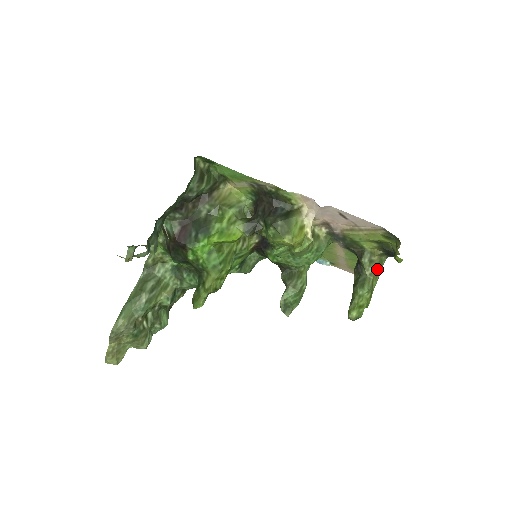
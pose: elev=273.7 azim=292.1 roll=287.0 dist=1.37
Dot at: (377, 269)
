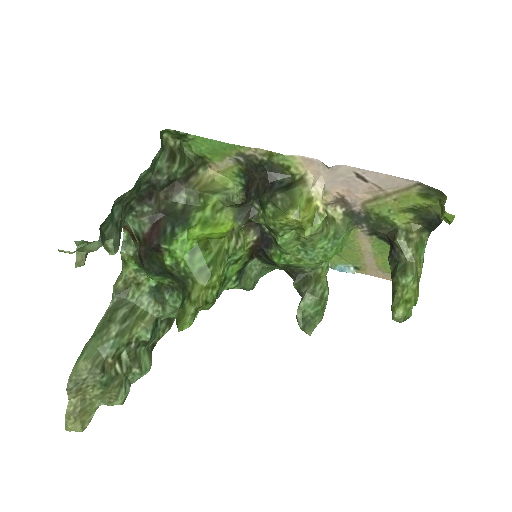
Dot at: (419, 251)
